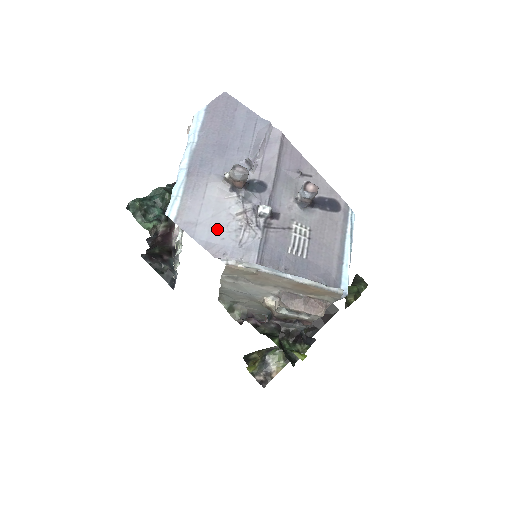
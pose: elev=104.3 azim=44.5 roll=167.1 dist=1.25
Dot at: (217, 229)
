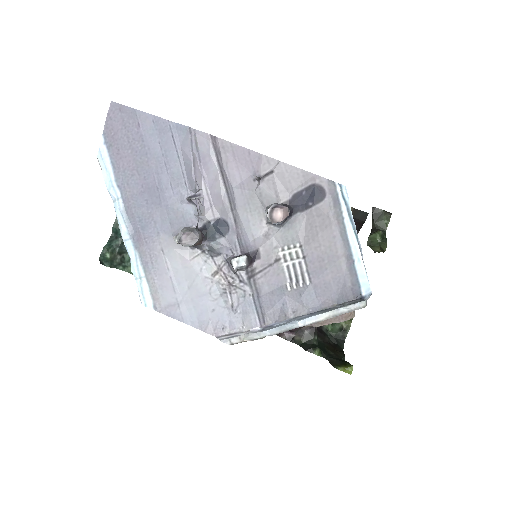
Dot at: (201, 302)
